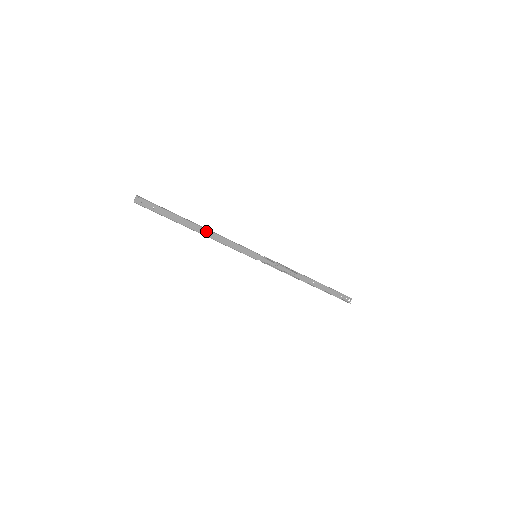
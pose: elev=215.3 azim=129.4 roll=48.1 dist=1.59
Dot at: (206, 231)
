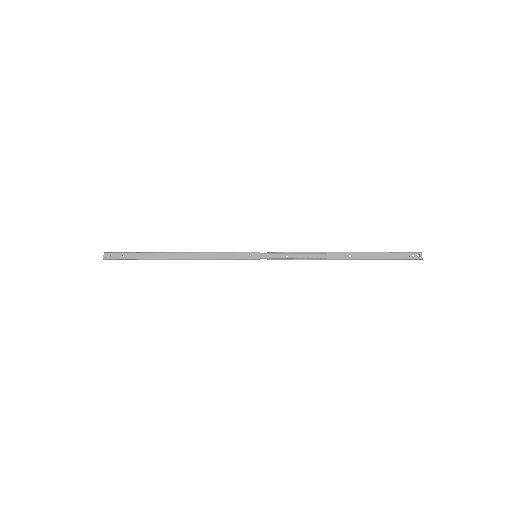
Dot at: (185, 254)
